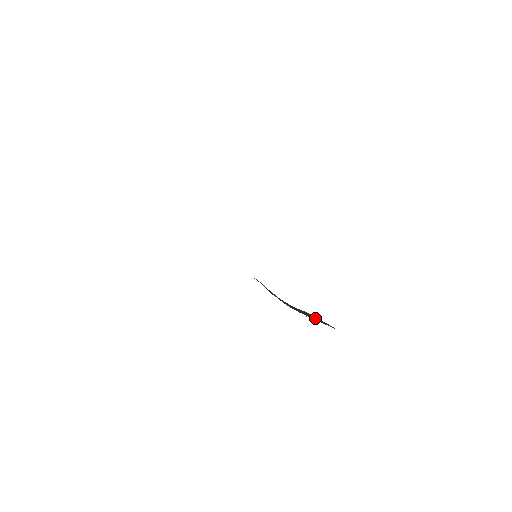
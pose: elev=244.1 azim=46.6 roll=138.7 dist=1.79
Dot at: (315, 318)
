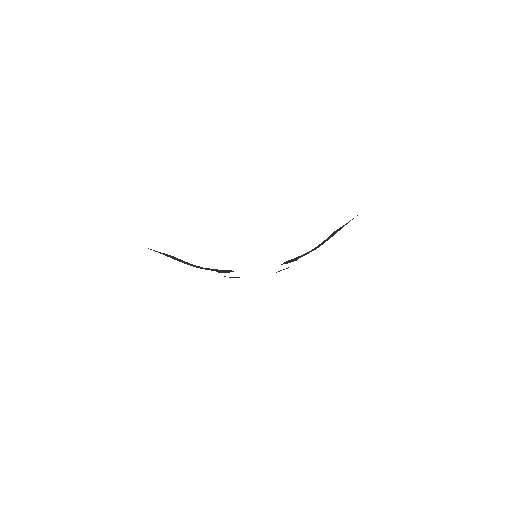
Dot at: (340, 229)
